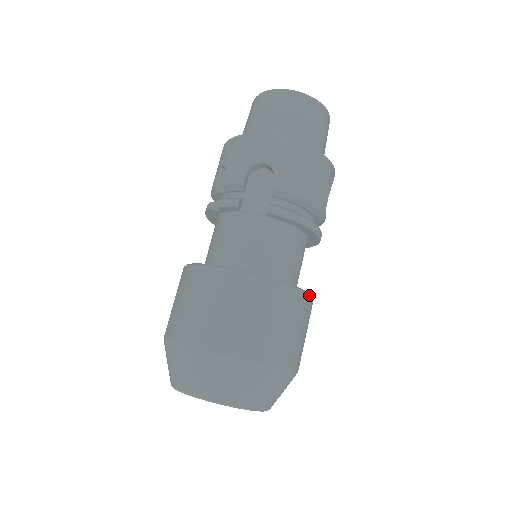
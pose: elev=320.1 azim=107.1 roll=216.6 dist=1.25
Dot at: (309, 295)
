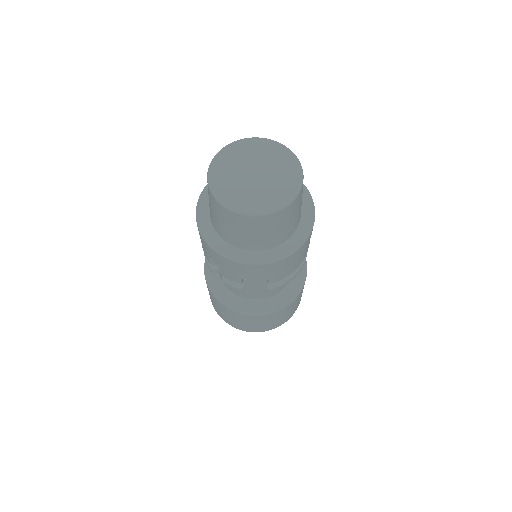
Dot at: occluded
